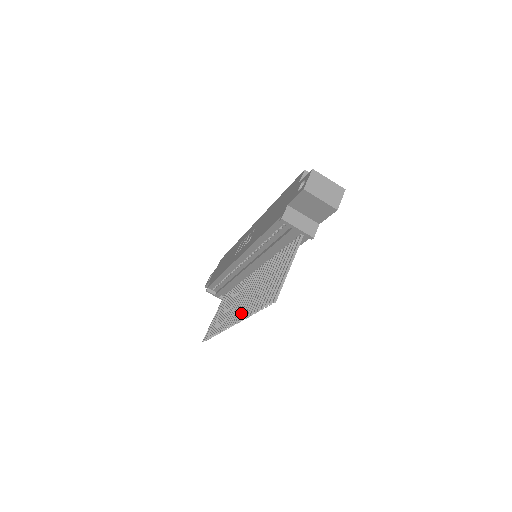
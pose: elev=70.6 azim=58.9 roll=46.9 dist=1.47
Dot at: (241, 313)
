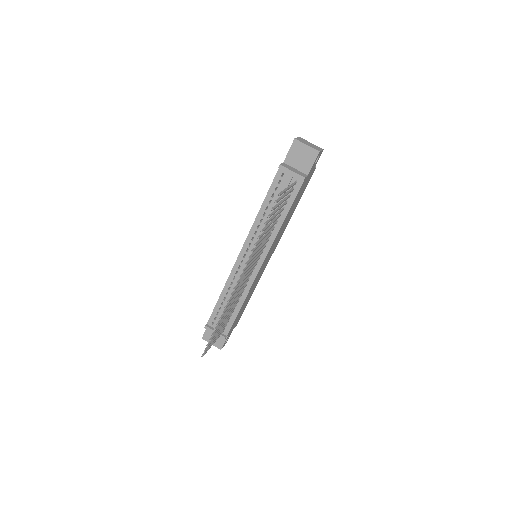
Dot at: (247, 261)
